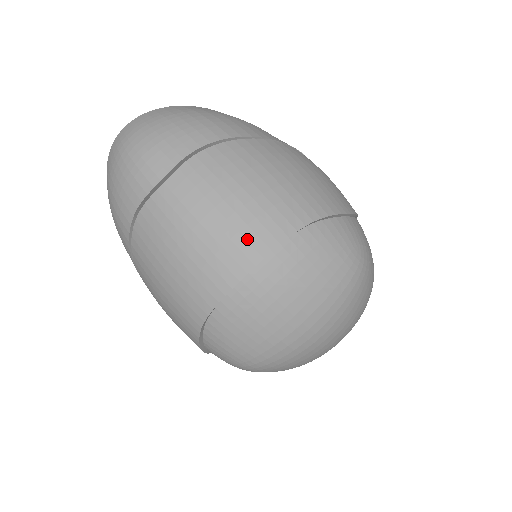
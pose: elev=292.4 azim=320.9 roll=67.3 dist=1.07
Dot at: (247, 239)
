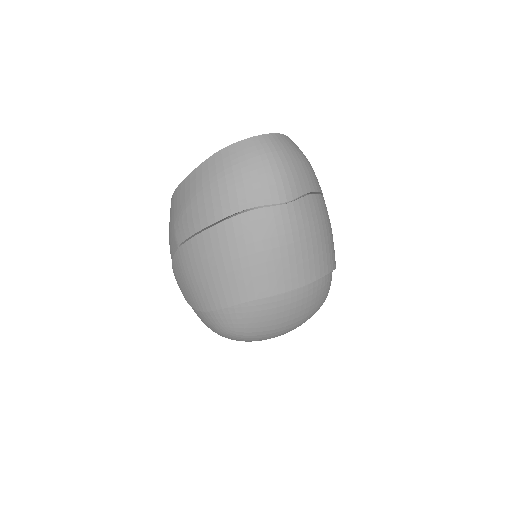
Dot at: (310, 267)
